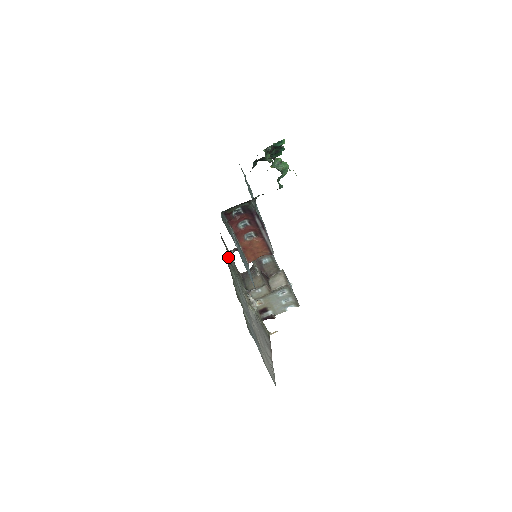
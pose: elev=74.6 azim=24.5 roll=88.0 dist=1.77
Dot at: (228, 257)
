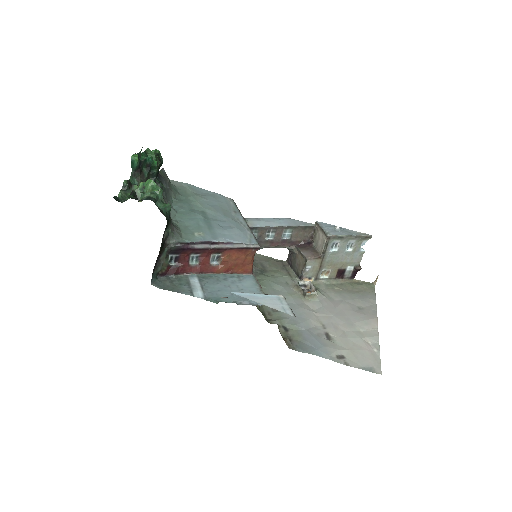
Dot at: occluded
